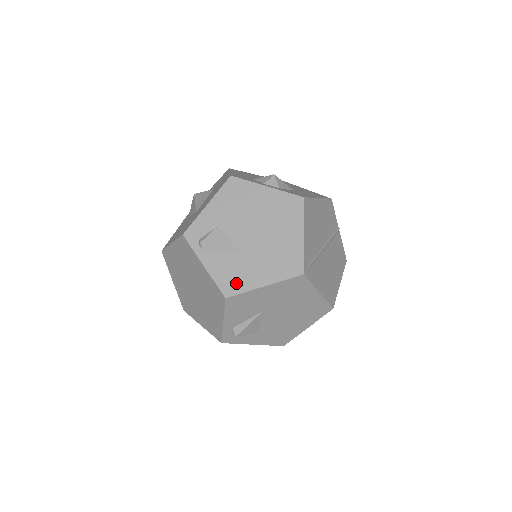
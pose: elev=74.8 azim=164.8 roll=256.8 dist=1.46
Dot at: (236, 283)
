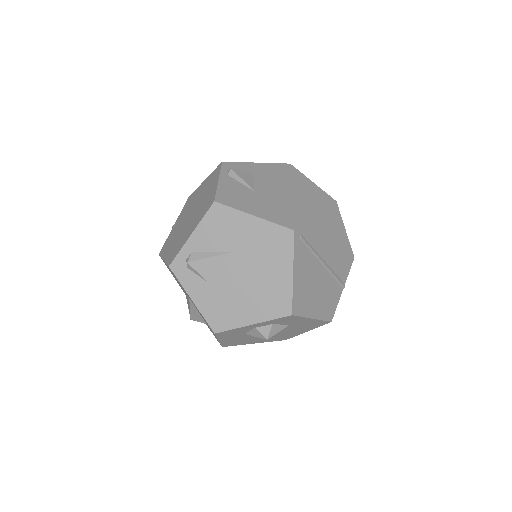
Dot at: (233, 200)
